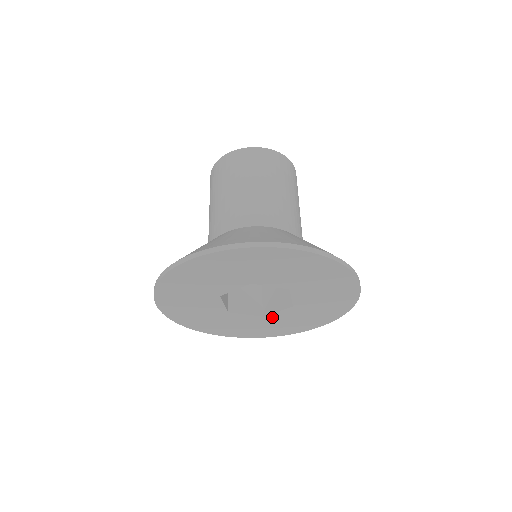
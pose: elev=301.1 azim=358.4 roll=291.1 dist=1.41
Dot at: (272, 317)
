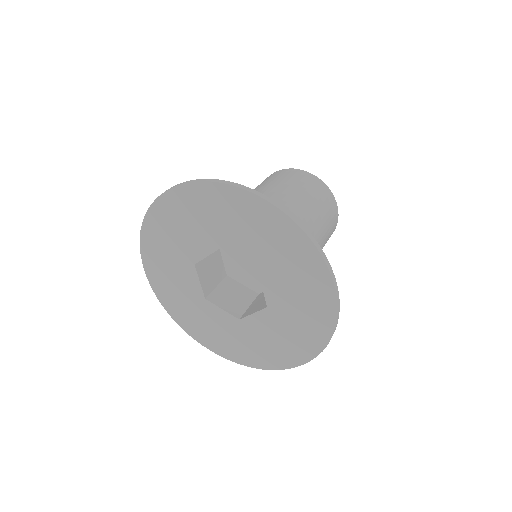
Dot at: (209, 307)
